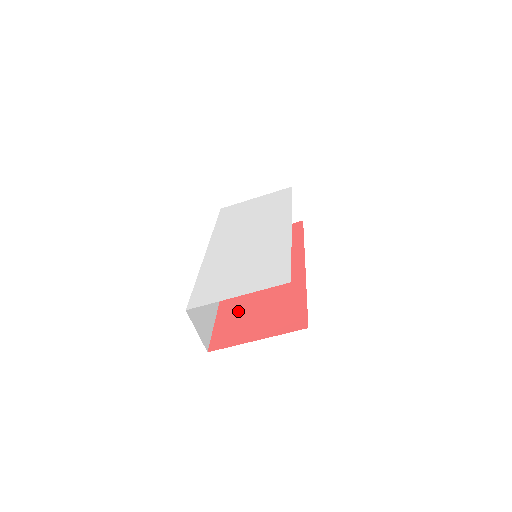
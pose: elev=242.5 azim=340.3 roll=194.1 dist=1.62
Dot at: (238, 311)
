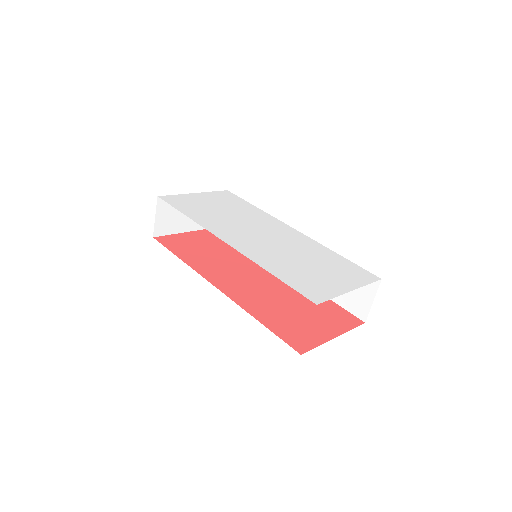
Dot at: (276, 312)
